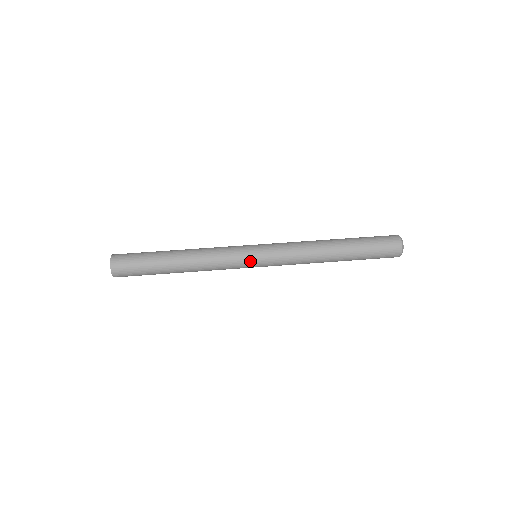
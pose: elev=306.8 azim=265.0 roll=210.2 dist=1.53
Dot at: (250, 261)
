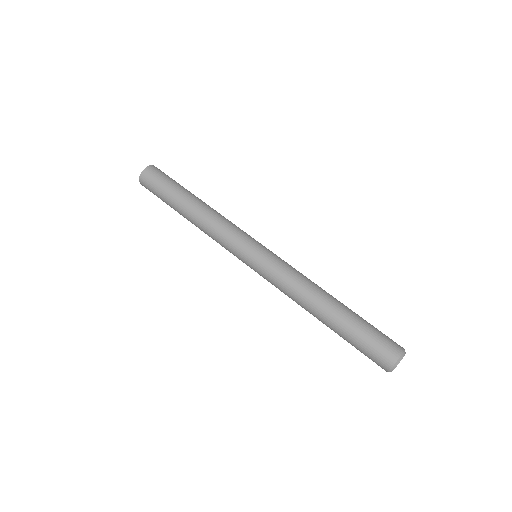
Dot at: (242, 261)
